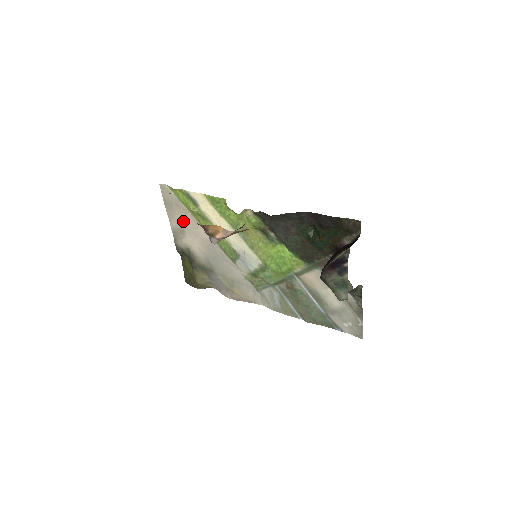
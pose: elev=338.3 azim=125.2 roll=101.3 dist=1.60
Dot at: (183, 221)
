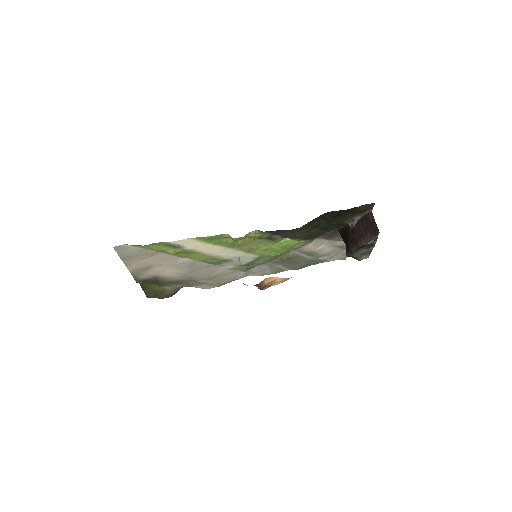
Dot at: (150, 262)
